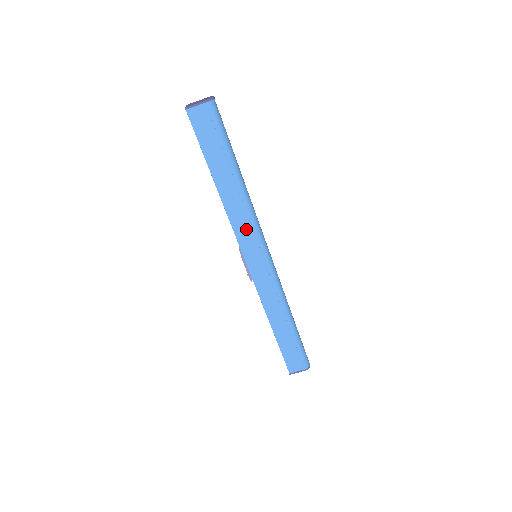
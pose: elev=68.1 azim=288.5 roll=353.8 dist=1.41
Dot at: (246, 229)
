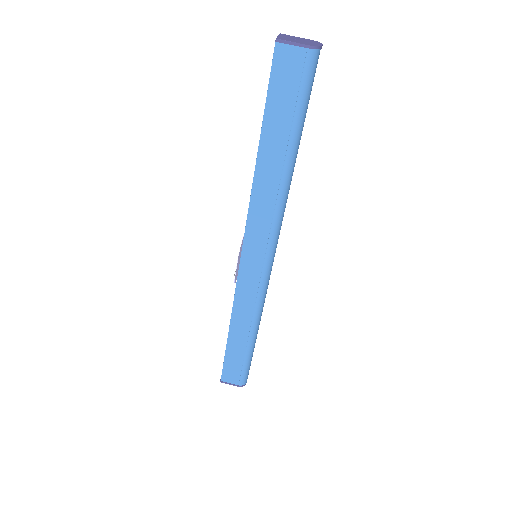
Dot at: (263, 225)
